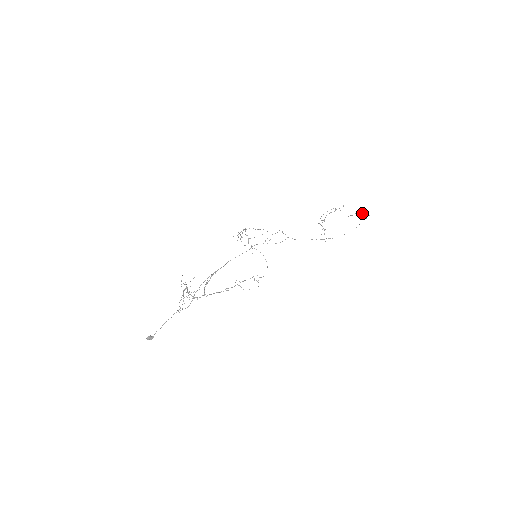
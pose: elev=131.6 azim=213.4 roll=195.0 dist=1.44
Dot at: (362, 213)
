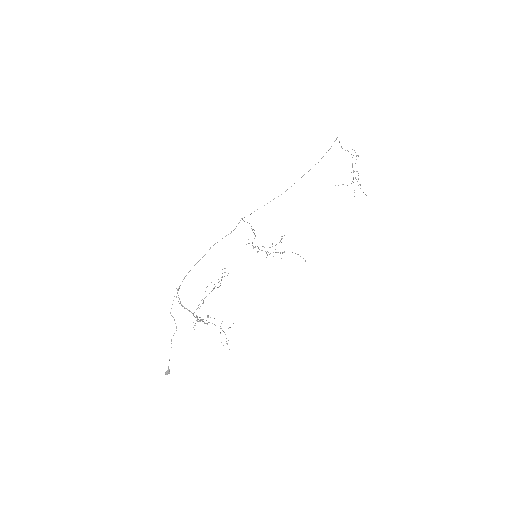
Dot at: occluded
